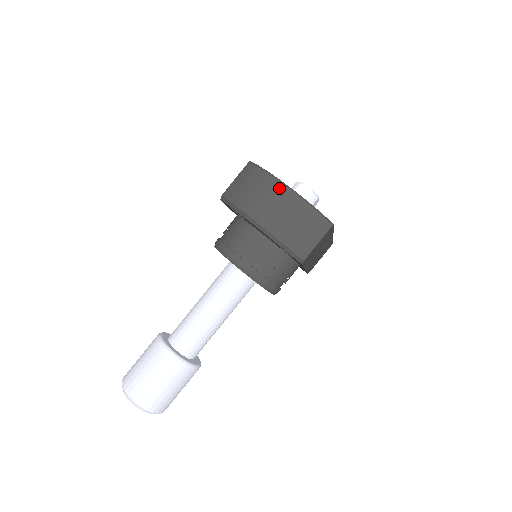
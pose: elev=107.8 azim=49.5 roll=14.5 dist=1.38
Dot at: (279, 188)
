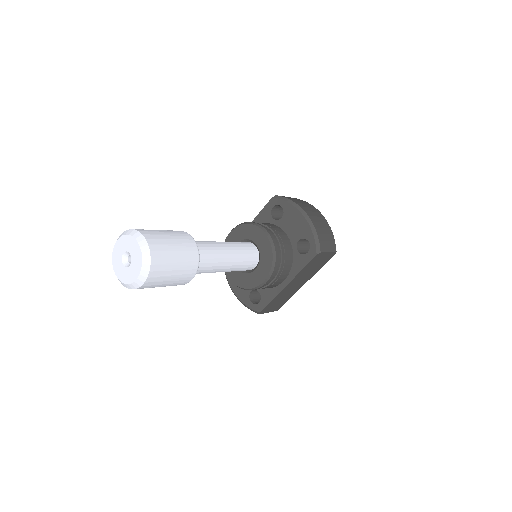
Dot at: (318, 211)
